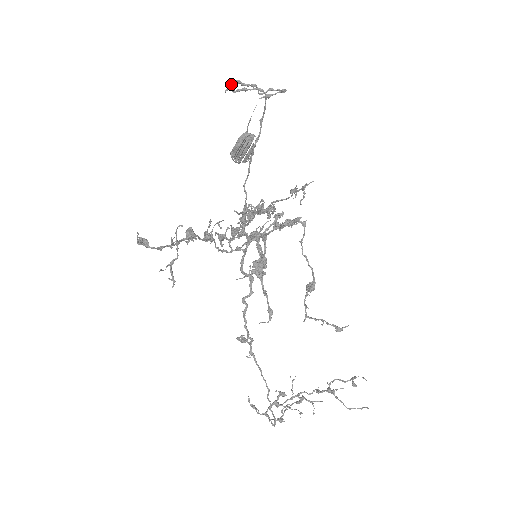
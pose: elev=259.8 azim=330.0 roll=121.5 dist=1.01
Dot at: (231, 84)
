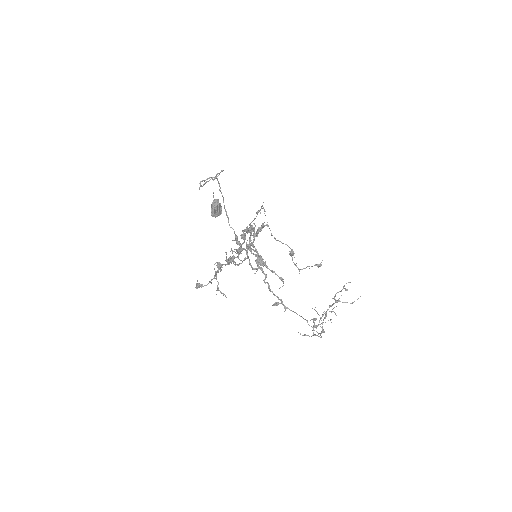
Dot at: (200, 184)
